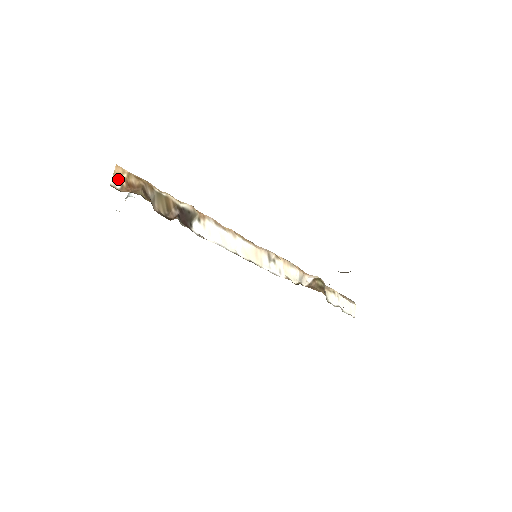
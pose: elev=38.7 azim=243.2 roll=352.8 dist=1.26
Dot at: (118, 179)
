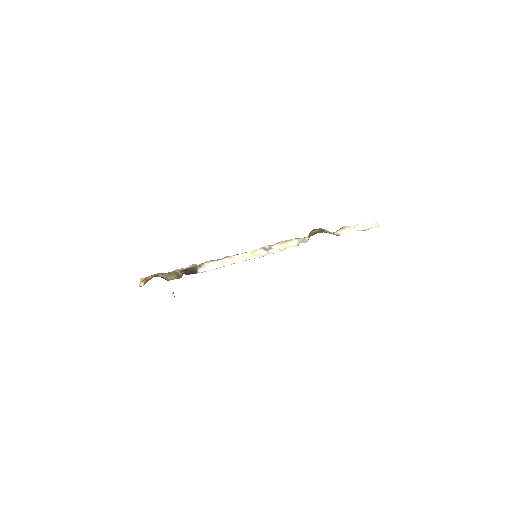
Dot at: (142, 283)
